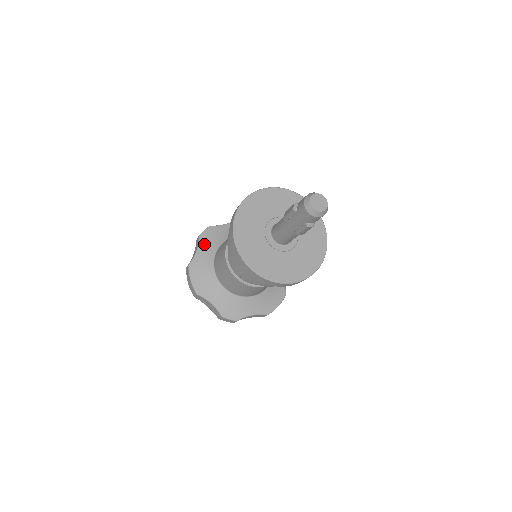
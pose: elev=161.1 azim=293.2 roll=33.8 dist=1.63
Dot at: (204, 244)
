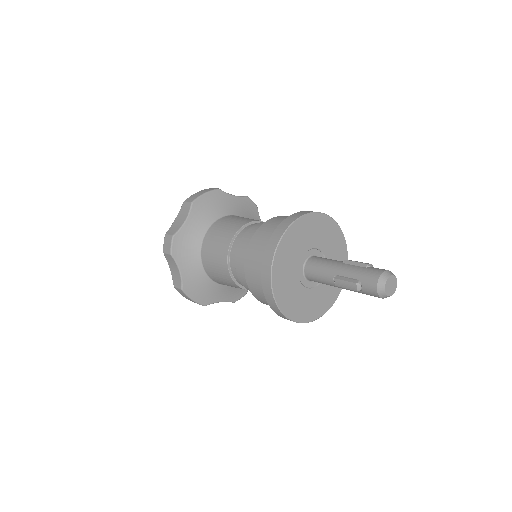
Dot at: (182, 261)
